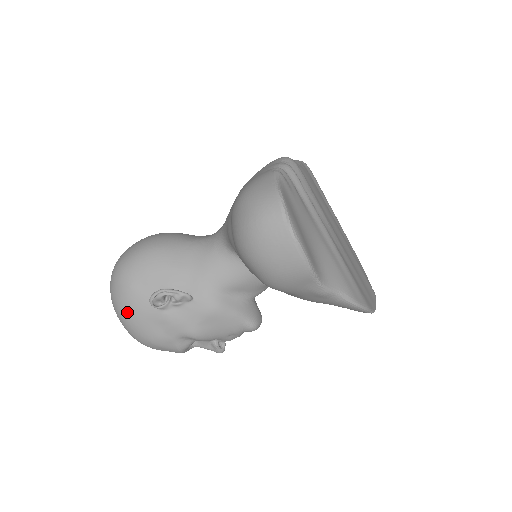
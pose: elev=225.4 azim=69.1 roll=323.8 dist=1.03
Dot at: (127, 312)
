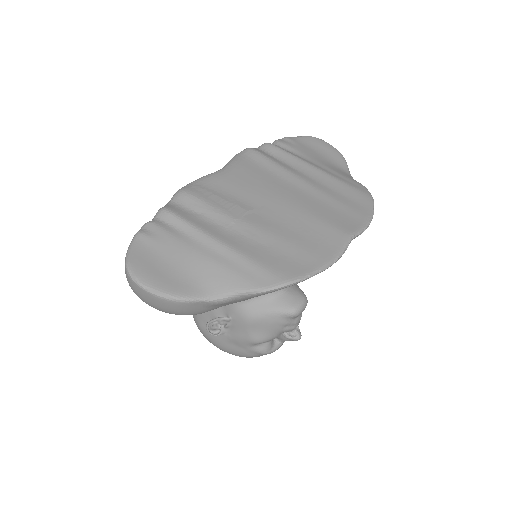
Dot at: (213, 344)
